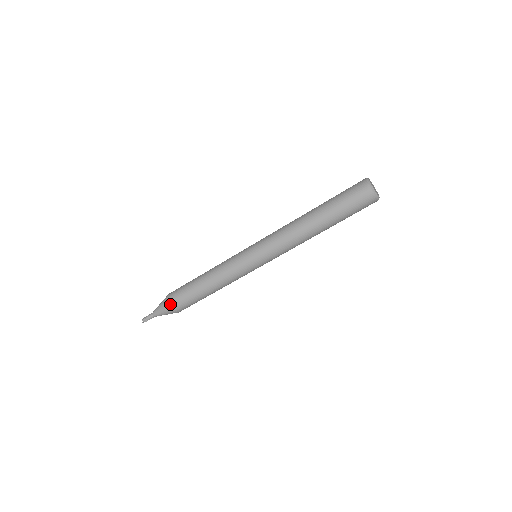
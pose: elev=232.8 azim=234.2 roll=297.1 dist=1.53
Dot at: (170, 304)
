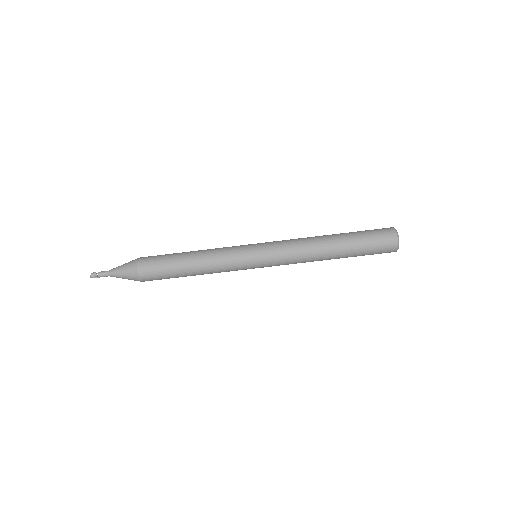
Dot at: (140, 275)
